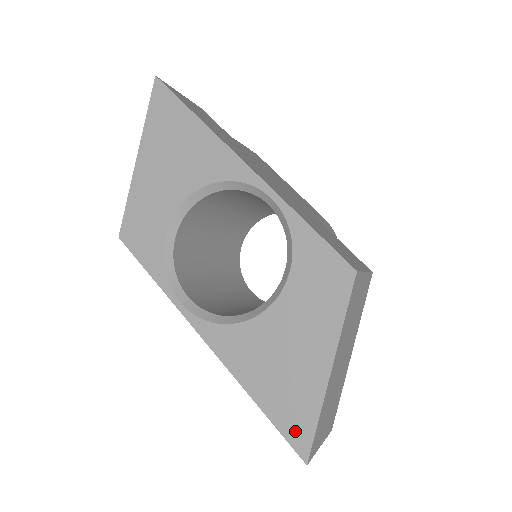
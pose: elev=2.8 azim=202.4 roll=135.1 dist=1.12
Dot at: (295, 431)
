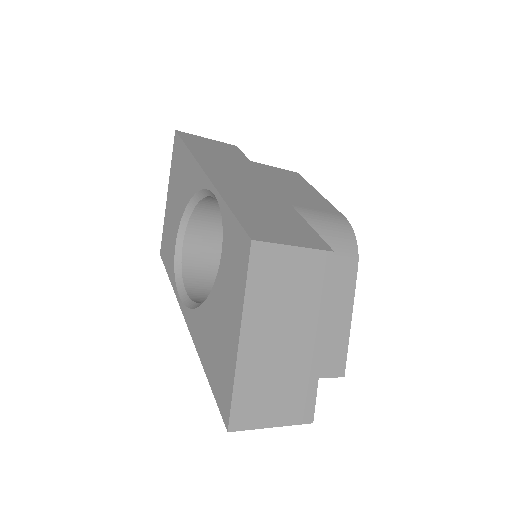
Dot at: (222, 399)
